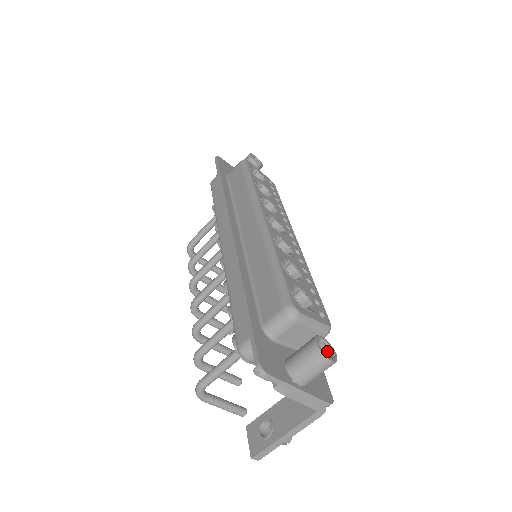
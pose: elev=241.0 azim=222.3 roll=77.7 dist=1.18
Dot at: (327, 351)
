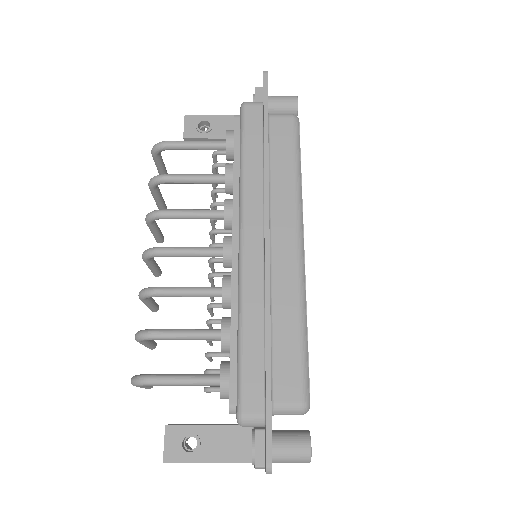
Dot at: occluded
